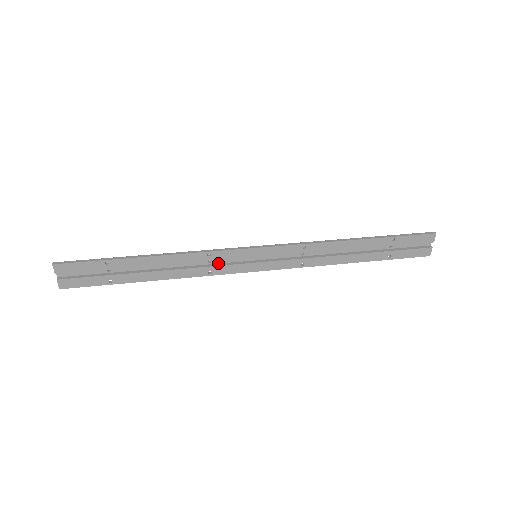
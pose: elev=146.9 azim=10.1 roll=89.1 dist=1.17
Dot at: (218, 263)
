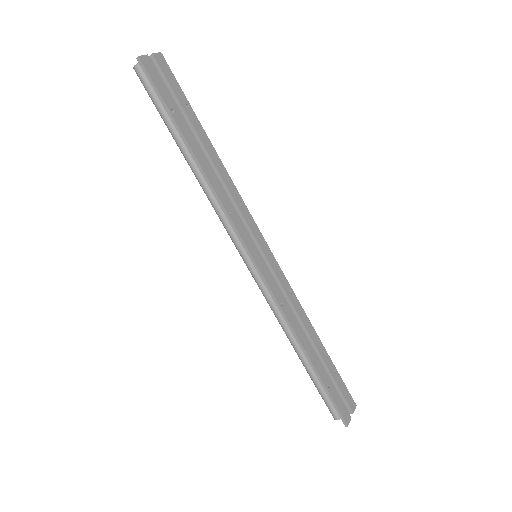
Dot at: (236, 219)
